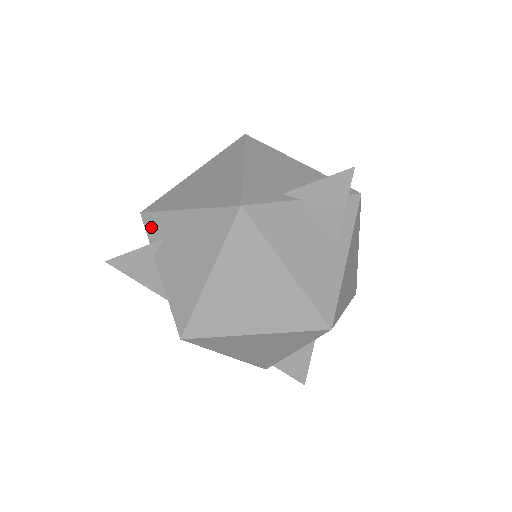
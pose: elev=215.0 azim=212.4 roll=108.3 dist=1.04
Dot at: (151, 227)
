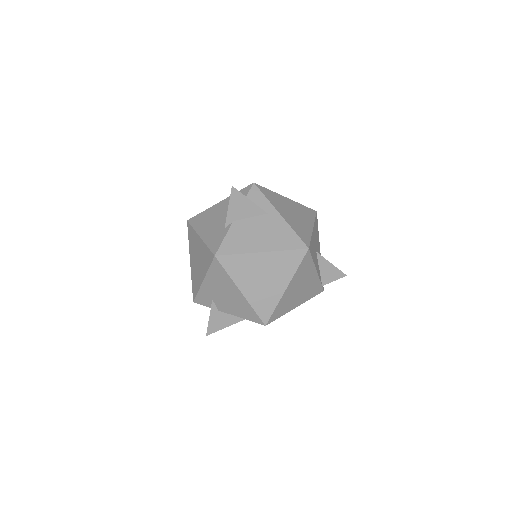
Dot at: (203, 302)
